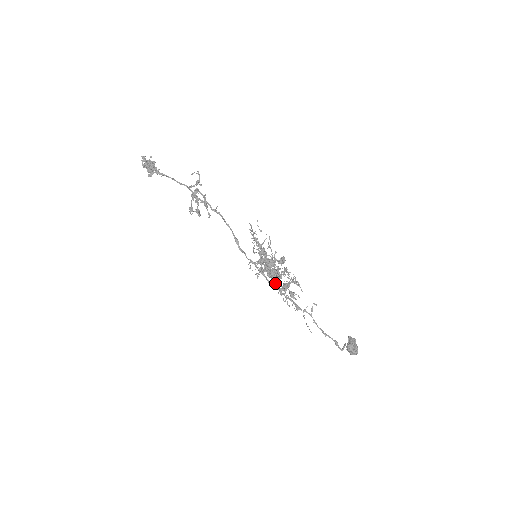
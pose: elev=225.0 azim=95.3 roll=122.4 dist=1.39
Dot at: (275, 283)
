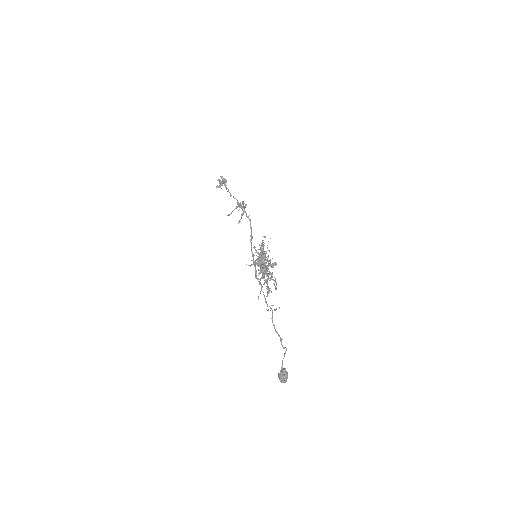
Dot at: (263, 268)
